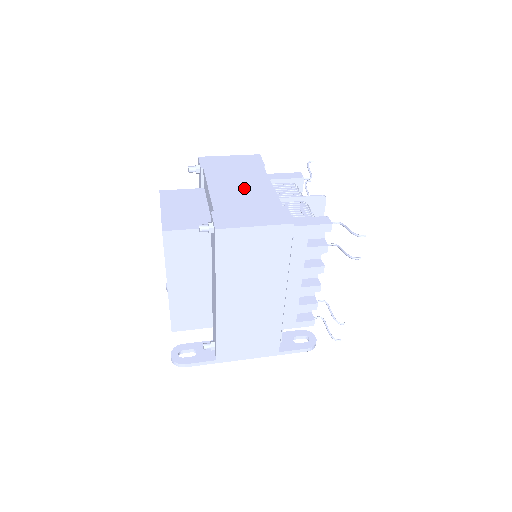
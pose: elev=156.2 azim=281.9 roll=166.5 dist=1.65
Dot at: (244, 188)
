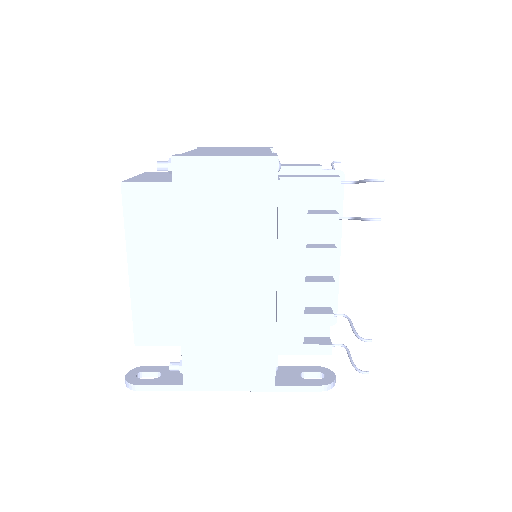
Dot at: (234, 150)
